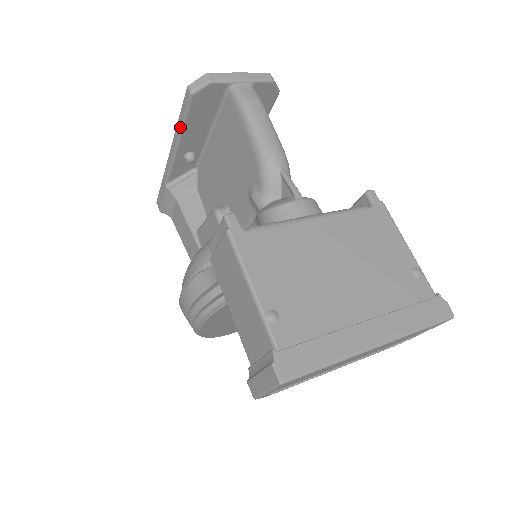
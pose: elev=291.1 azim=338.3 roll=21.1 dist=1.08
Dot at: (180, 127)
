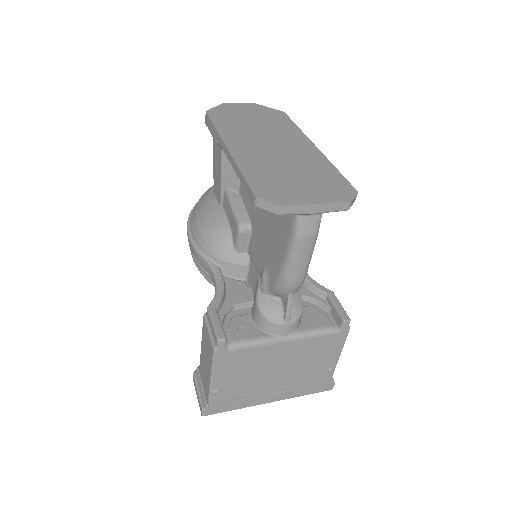
Dot at: occluded
